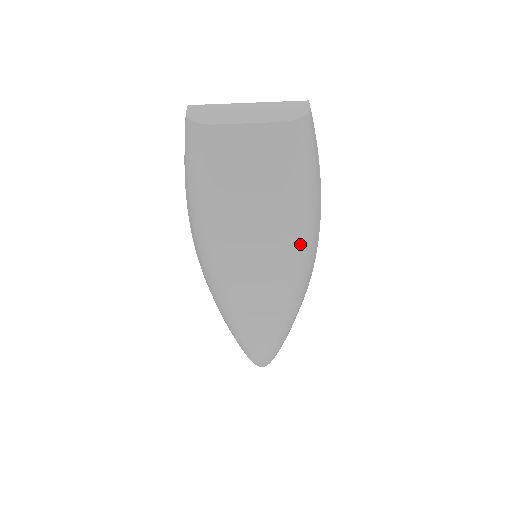
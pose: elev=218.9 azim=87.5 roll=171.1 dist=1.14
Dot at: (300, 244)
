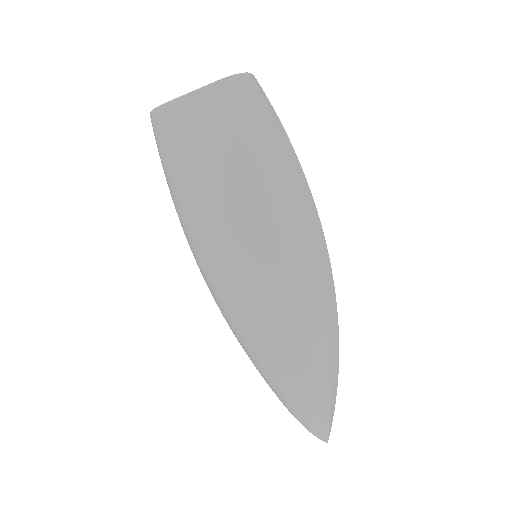
Dot at: (285, 213)
